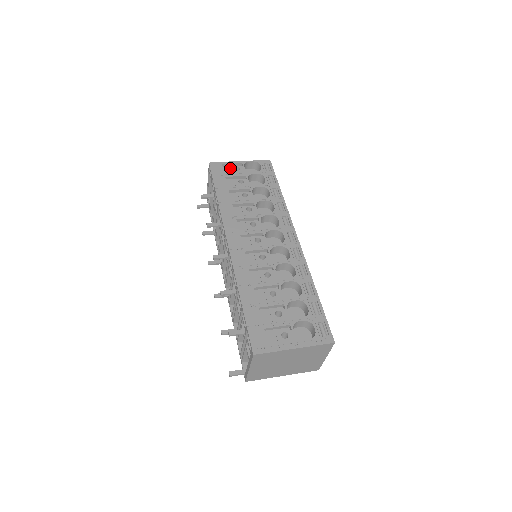
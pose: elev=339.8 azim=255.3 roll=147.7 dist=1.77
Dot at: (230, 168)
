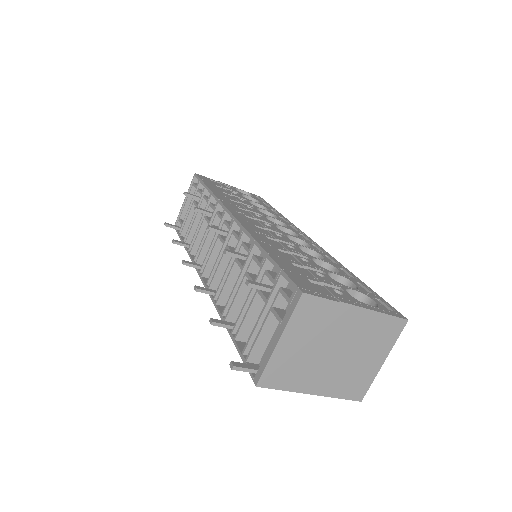
Dot at: (219, 184)
